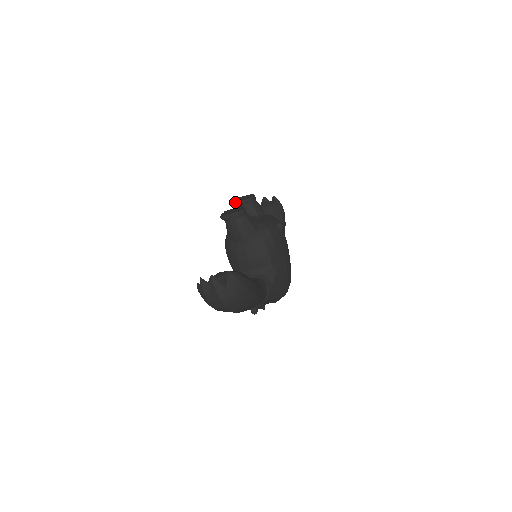
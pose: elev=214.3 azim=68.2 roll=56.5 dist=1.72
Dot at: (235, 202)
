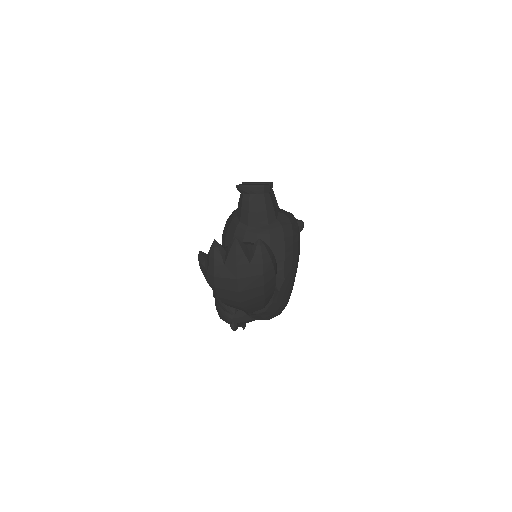
Dot at: occluded
